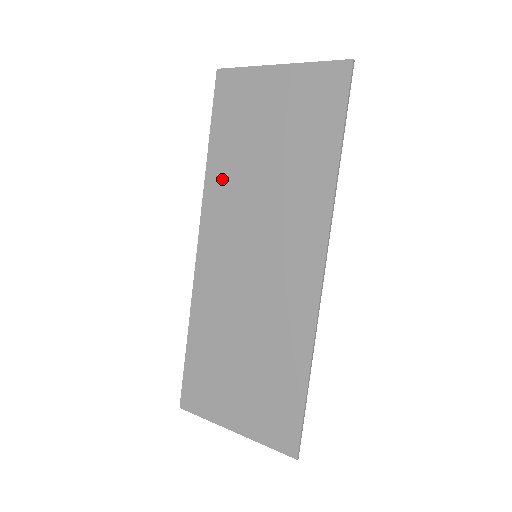
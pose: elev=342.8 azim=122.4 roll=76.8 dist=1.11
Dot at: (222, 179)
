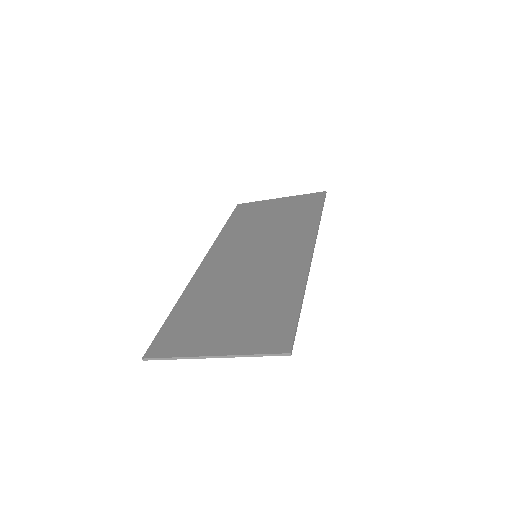
Dot at: (233, 233)
